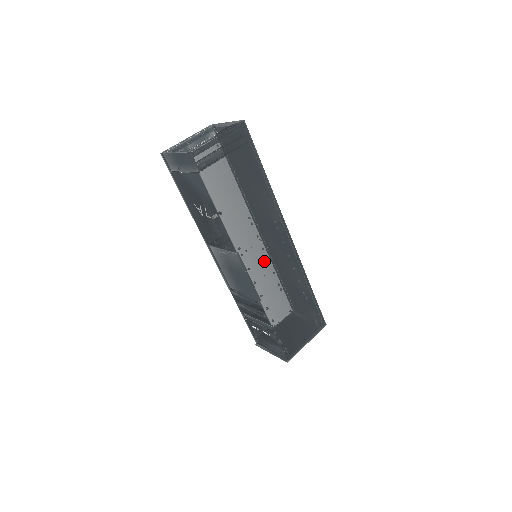
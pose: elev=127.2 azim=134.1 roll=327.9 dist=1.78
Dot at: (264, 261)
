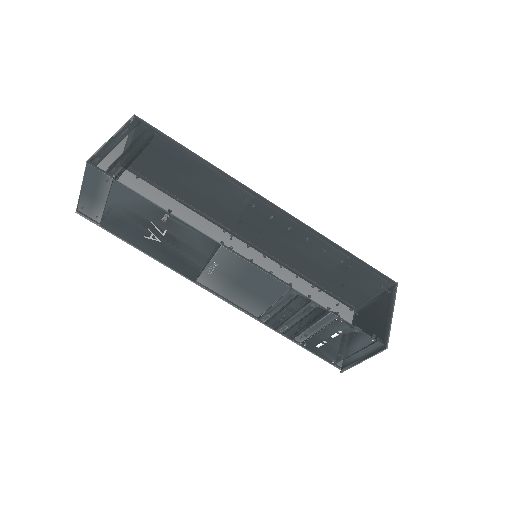
Dot at: (262, 241)
